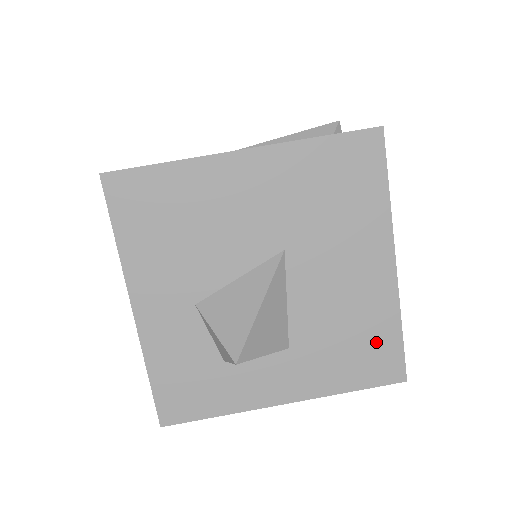
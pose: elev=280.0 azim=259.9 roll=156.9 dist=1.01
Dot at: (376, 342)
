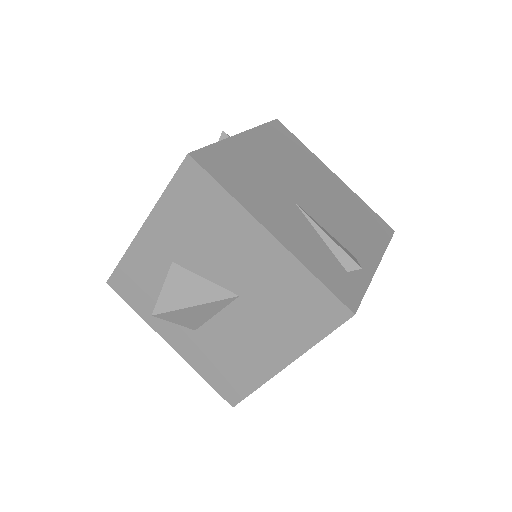
Dot at: (237, 379)
